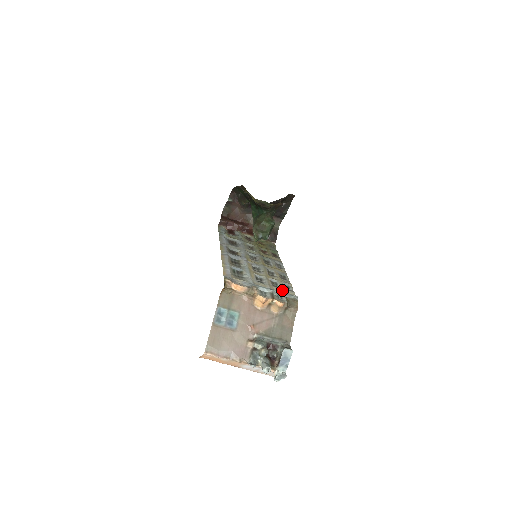
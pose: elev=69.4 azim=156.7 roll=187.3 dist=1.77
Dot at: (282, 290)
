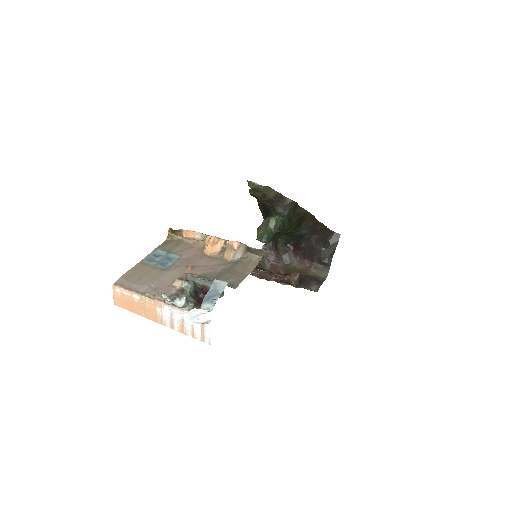
Dot at: occluded
